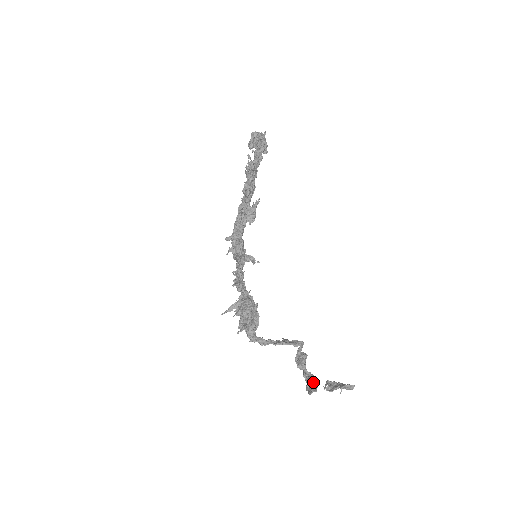
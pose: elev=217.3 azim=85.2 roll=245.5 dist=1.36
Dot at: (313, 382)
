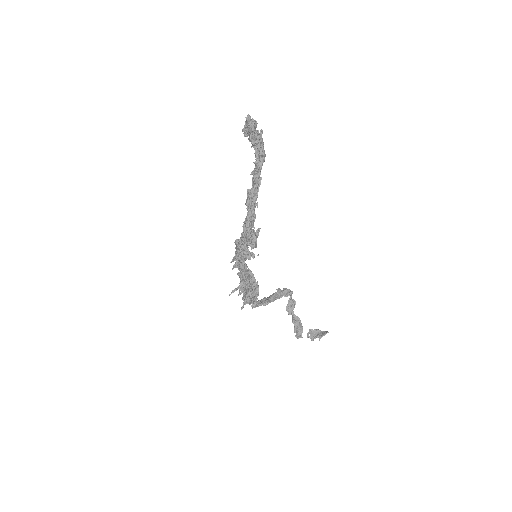
Dot at: (299, 328)
